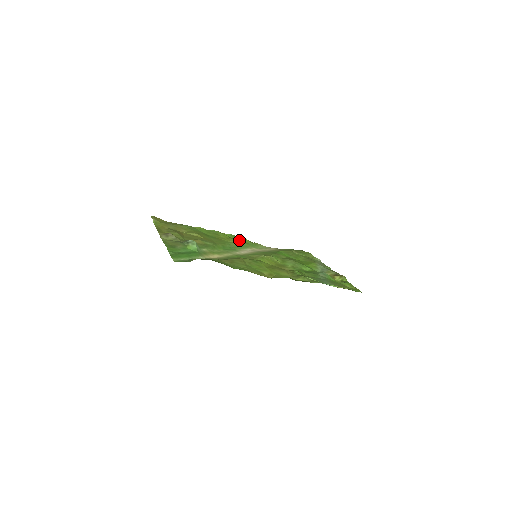
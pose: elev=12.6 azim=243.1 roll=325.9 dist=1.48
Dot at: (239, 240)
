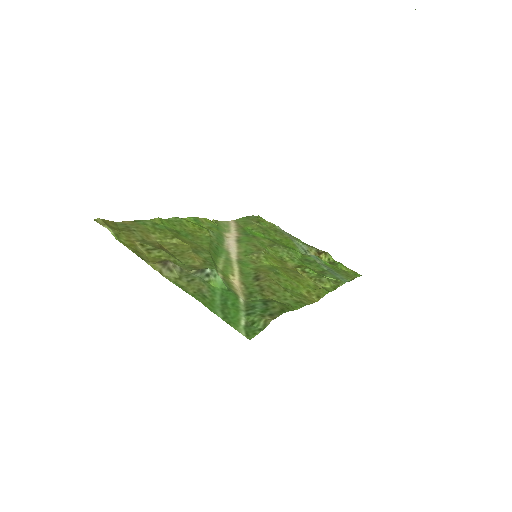
Dot at: (204, 224)
